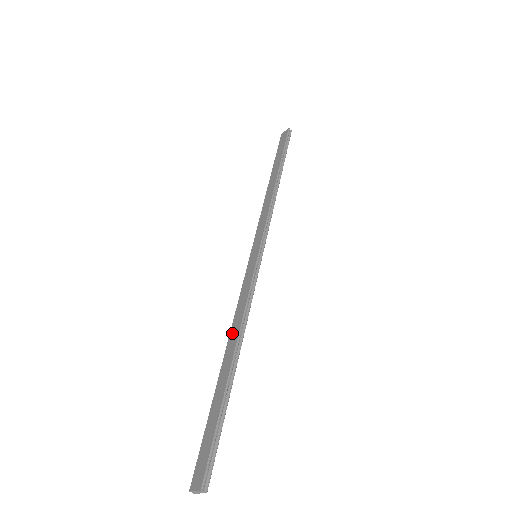
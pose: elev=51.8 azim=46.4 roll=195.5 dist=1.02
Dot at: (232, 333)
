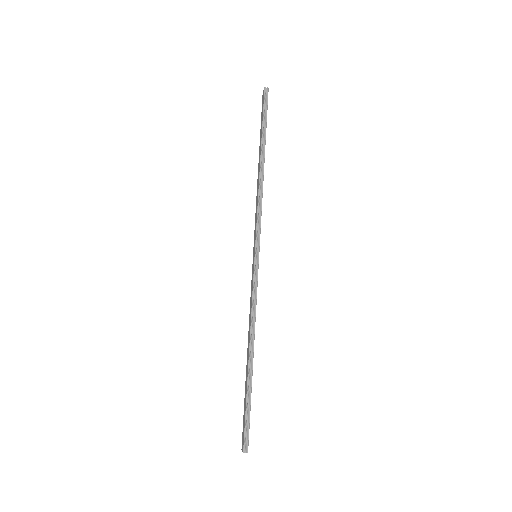
Dot at: (248, 333)
